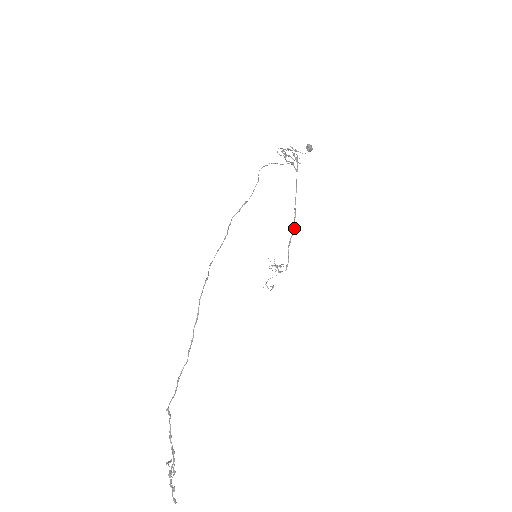
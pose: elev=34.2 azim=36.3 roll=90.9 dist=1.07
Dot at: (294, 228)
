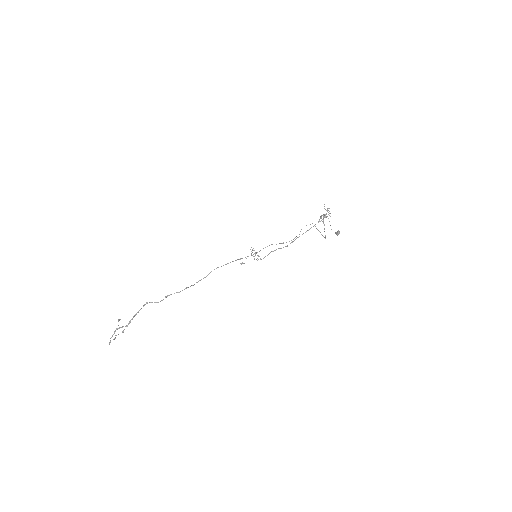
Dot at: occluded
